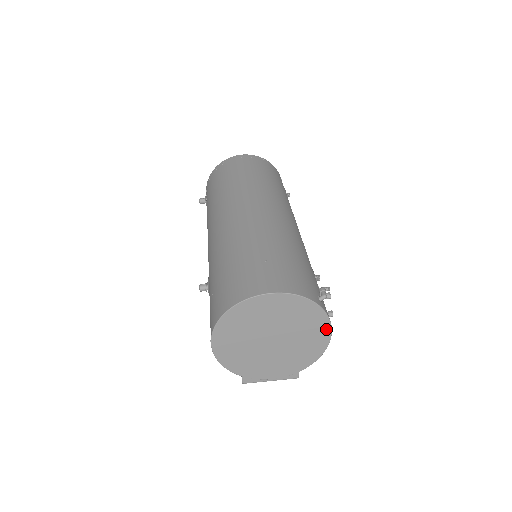
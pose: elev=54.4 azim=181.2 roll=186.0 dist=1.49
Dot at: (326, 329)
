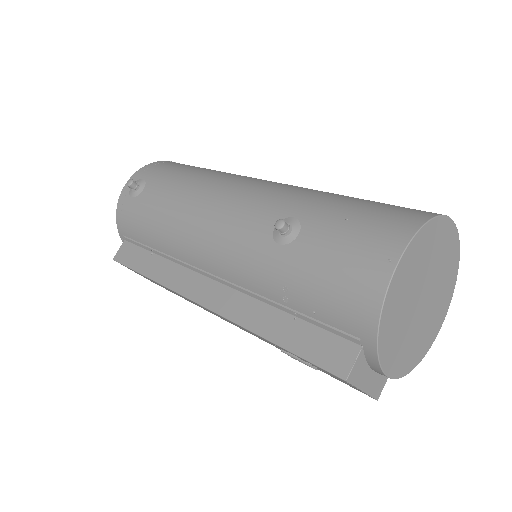
Dot at: (444, 315)
